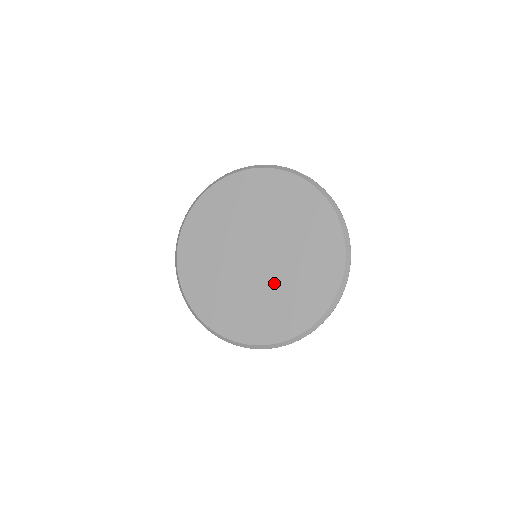
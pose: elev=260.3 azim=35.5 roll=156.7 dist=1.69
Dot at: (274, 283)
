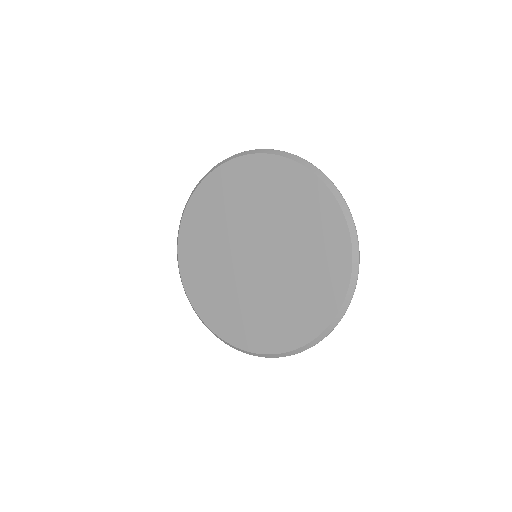
Dot at: (285, 275)
